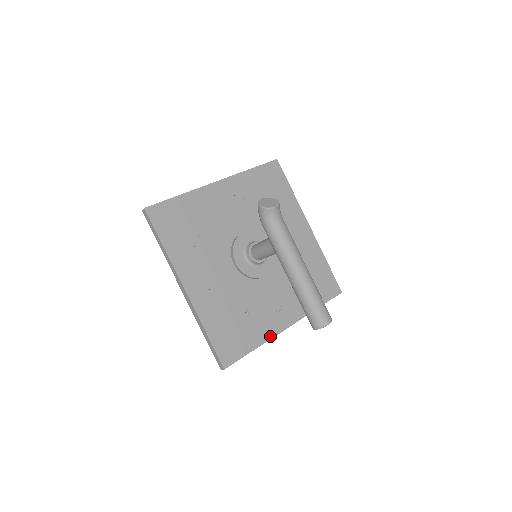
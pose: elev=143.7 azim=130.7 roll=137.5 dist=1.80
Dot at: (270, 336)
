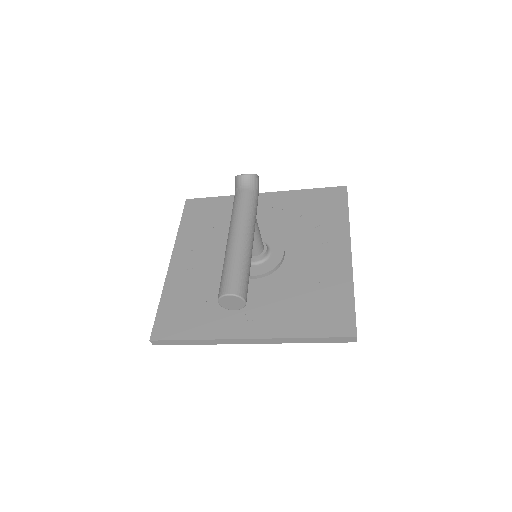
Dot at: (219, 336)
